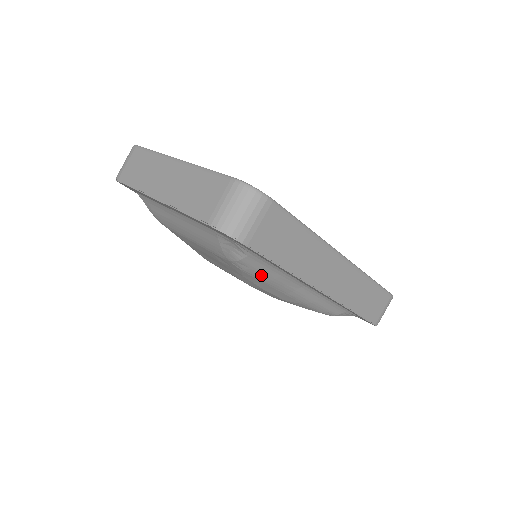
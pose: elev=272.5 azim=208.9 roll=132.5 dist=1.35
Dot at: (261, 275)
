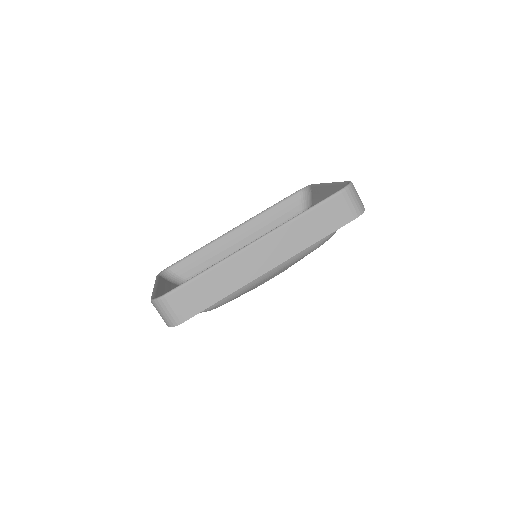
Dot at: (236, 295)
